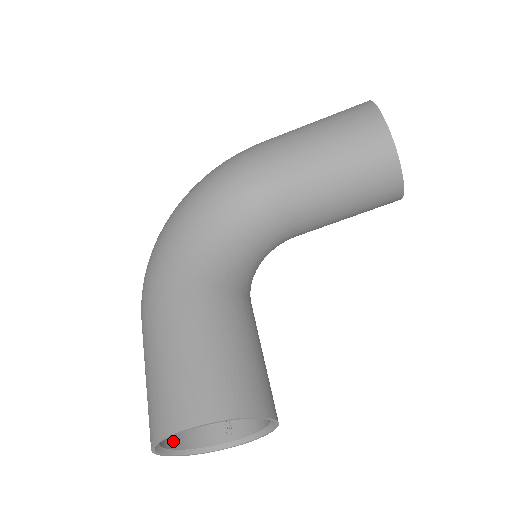
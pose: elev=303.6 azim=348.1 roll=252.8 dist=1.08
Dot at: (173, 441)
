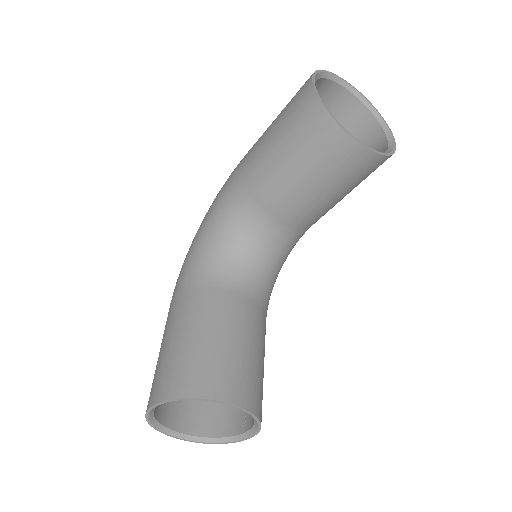
Dot at: (194, 429)
